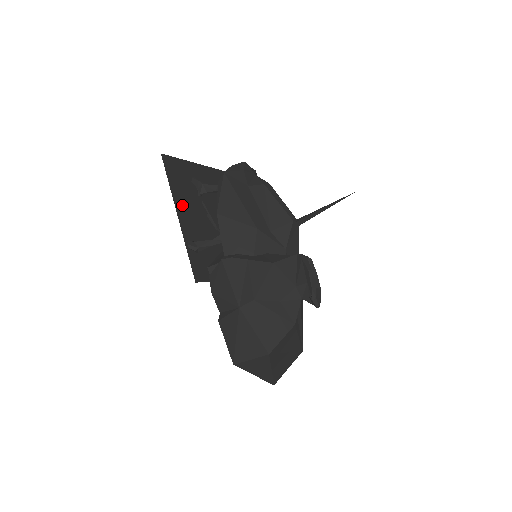
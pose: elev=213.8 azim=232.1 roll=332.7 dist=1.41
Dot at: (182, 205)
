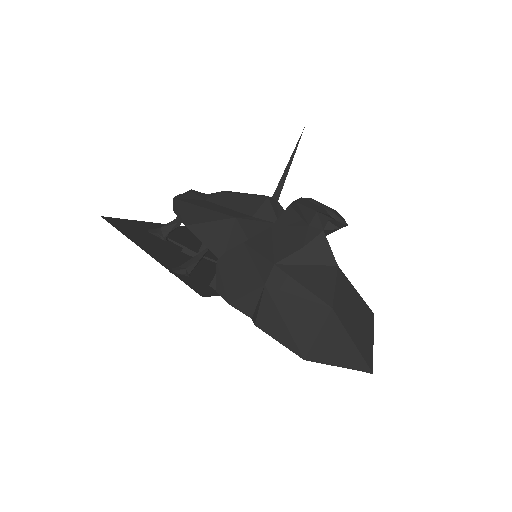
Dot at: (147, 246)
